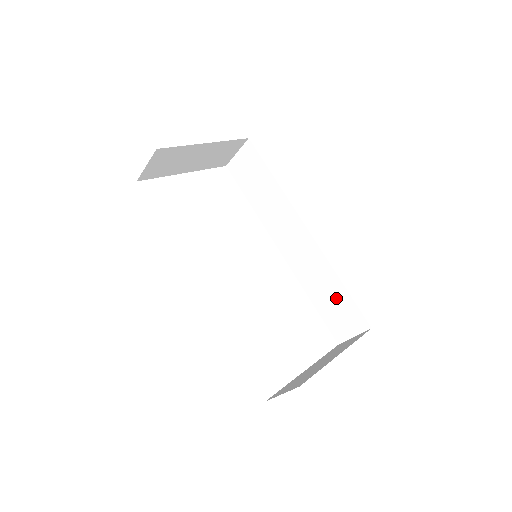
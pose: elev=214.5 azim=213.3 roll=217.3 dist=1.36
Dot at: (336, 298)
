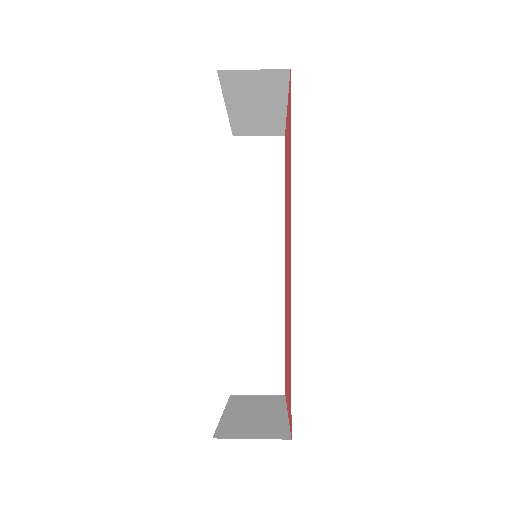
Dot at: (266, 346)
